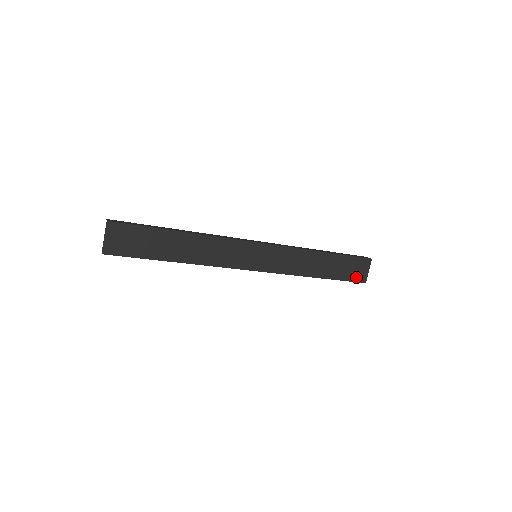
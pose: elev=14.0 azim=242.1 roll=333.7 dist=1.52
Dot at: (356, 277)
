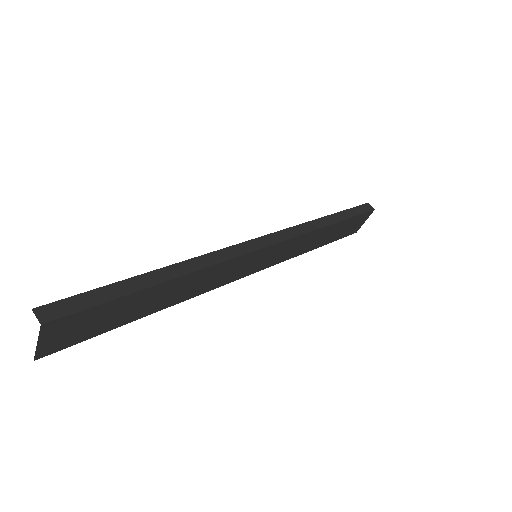
Dot at: (351, 231)
